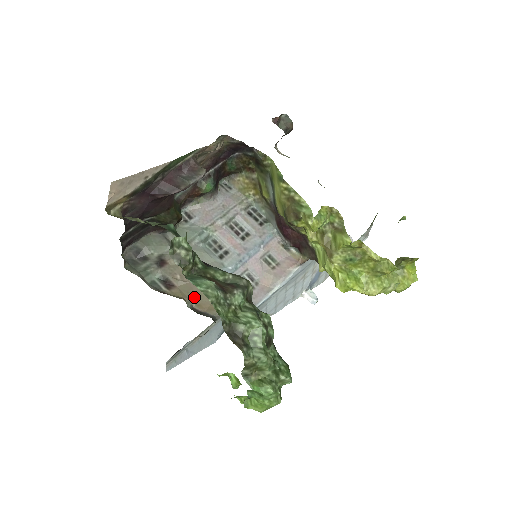
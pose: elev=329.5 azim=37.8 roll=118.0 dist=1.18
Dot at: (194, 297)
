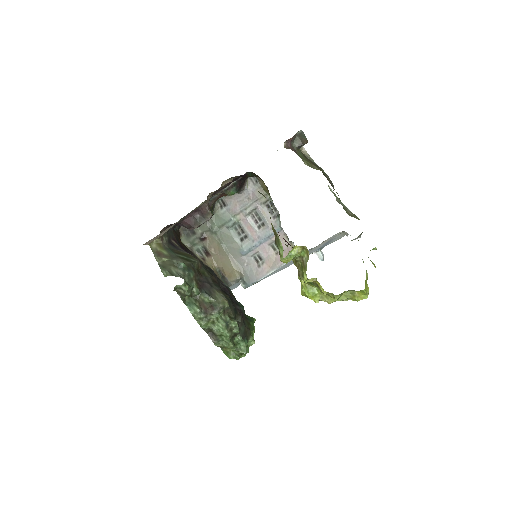
Dot at: (221, 266)
